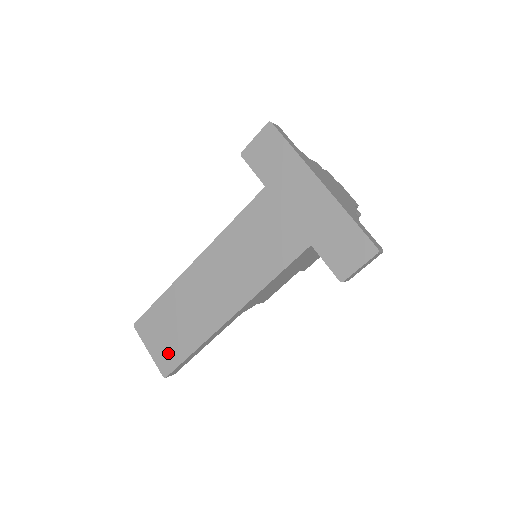
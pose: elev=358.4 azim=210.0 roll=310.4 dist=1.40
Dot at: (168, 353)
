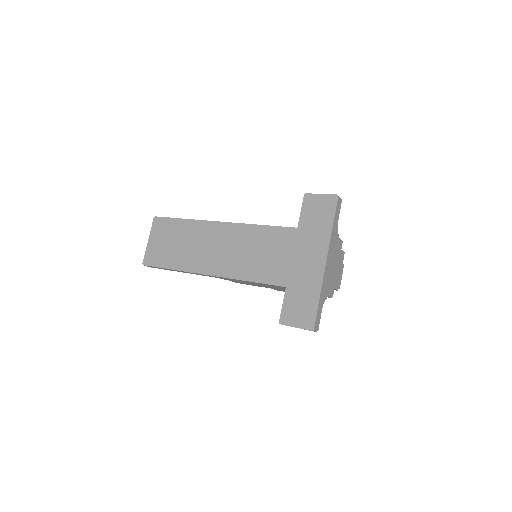
Dot at: (158, 254)
